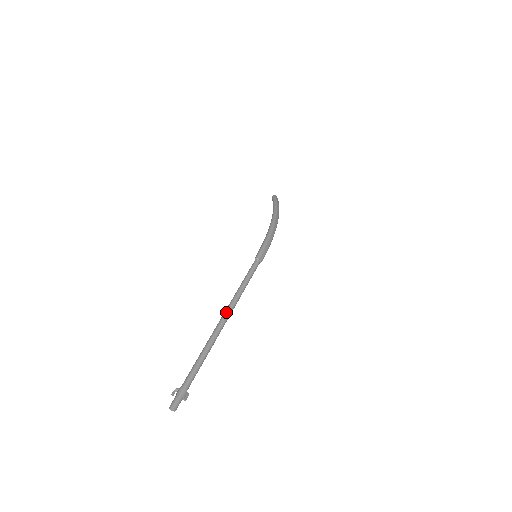
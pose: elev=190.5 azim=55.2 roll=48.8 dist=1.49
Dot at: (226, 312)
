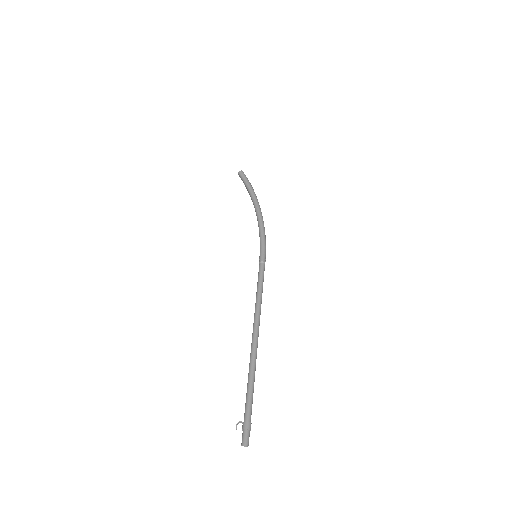
Dot at: (257, 330)
